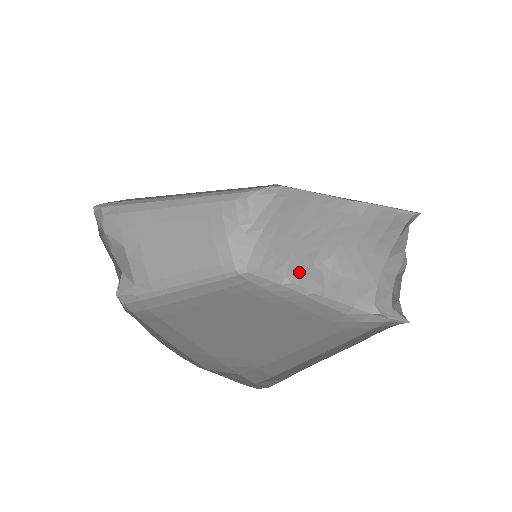
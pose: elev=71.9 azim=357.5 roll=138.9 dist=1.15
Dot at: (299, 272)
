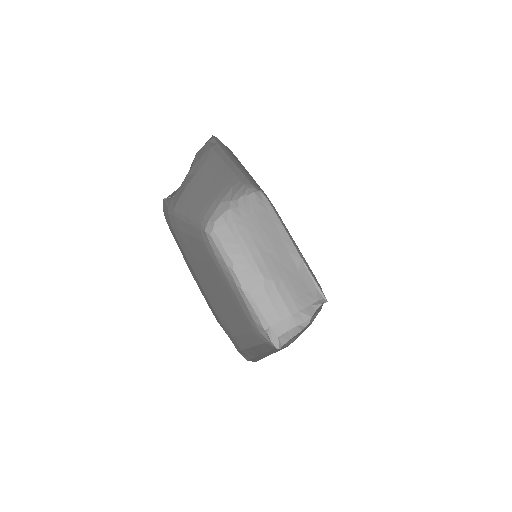
Dot at: (244, 269)
